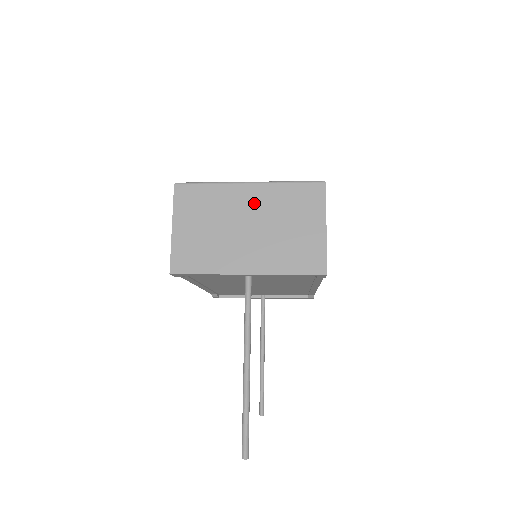
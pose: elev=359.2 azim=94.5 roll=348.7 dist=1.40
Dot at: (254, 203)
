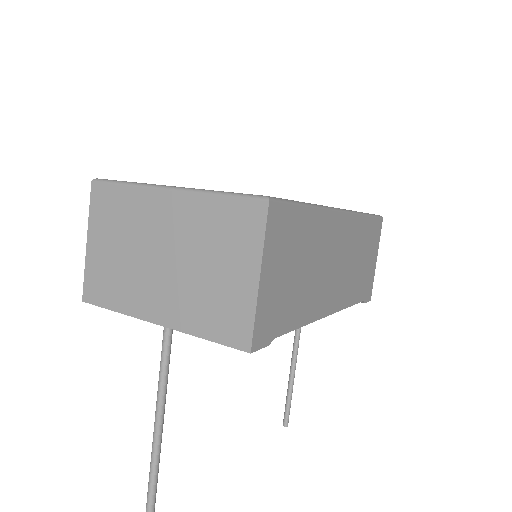
Dot at: (172, 221)
